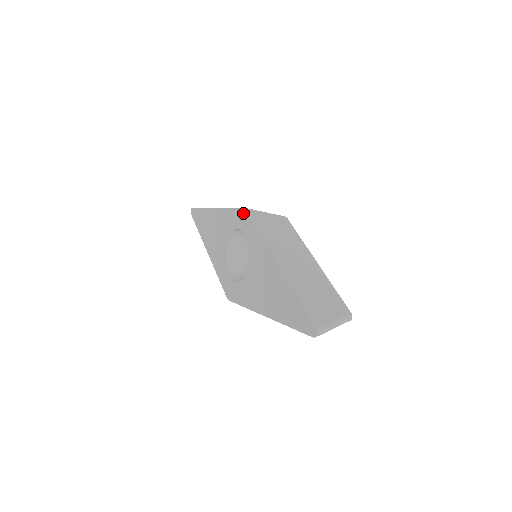
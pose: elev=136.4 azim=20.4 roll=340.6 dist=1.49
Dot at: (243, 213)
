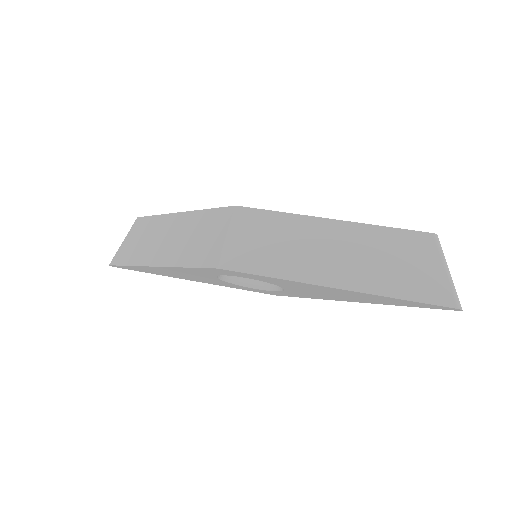
Dot at: (219, 271)
